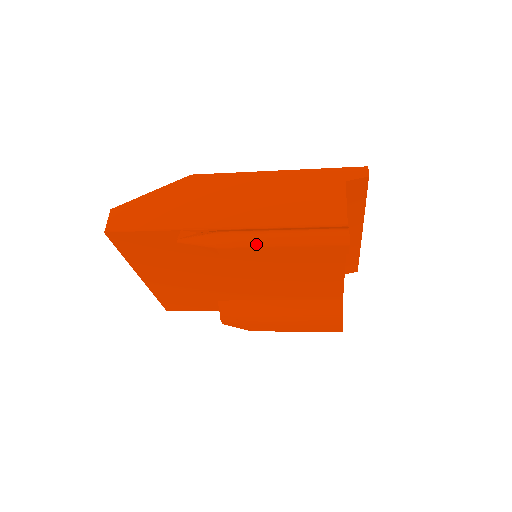
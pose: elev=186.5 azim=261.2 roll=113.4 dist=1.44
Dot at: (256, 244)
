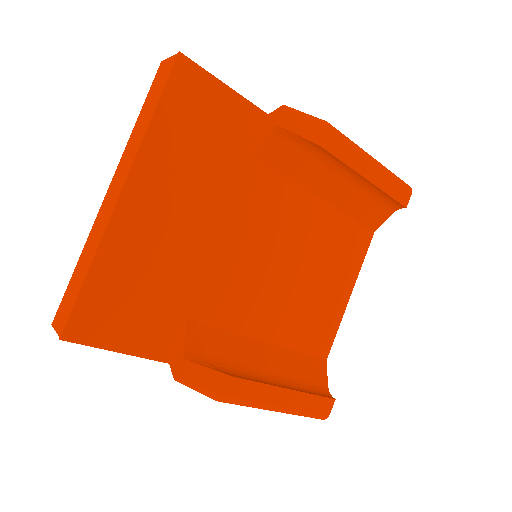
Dot at: (358, 148)
